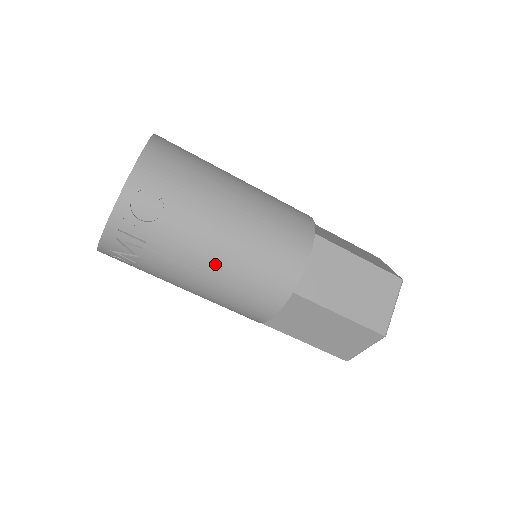
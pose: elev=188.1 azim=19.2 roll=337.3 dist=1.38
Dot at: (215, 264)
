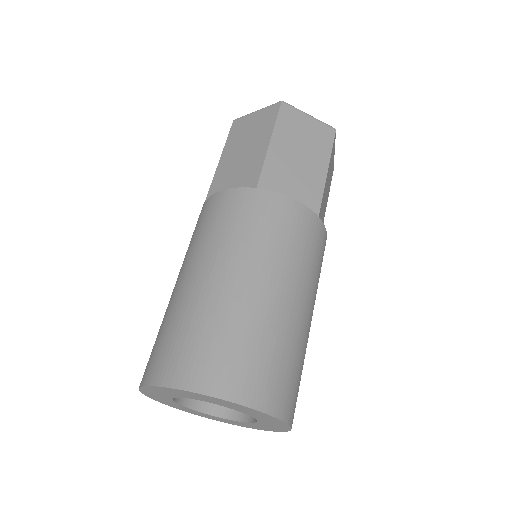
Dot at: occluded
